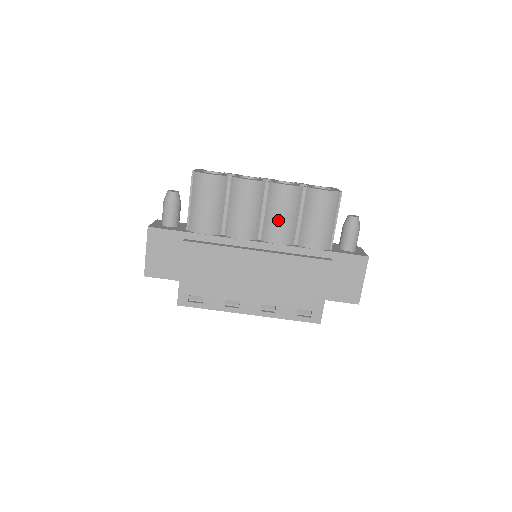
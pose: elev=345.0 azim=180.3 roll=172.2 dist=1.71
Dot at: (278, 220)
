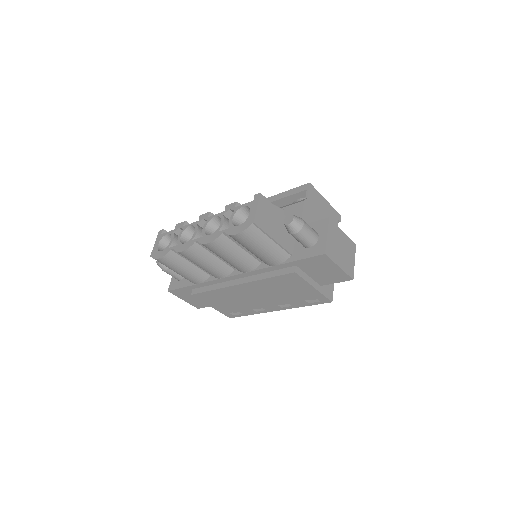
Dot at: (230, 261)
